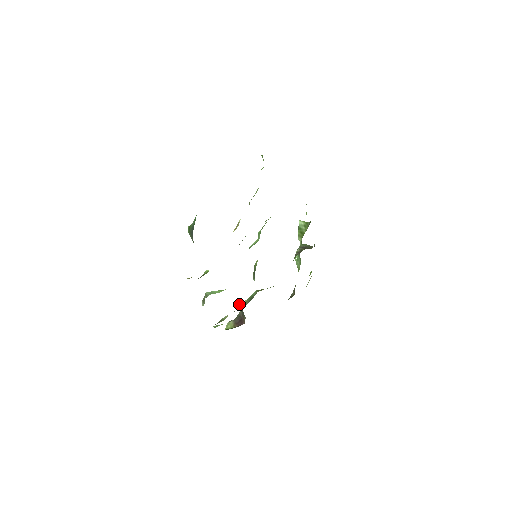
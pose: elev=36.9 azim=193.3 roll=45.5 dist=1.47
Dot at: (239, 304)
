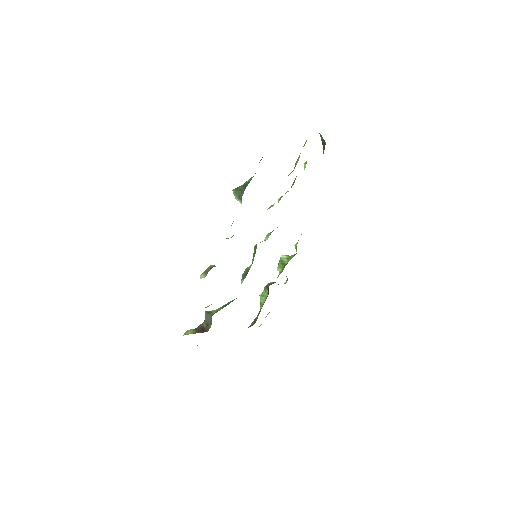
Dot at: (207, 312)
